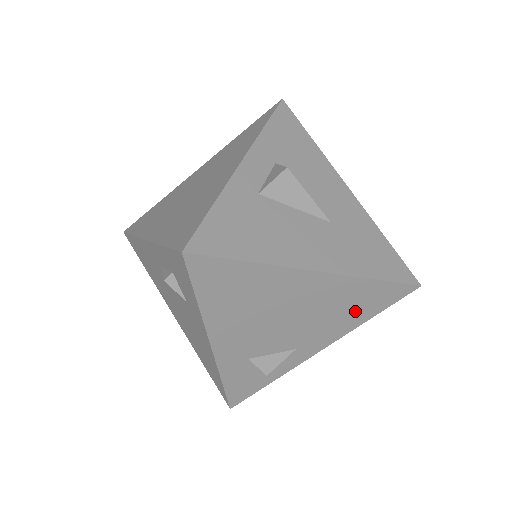
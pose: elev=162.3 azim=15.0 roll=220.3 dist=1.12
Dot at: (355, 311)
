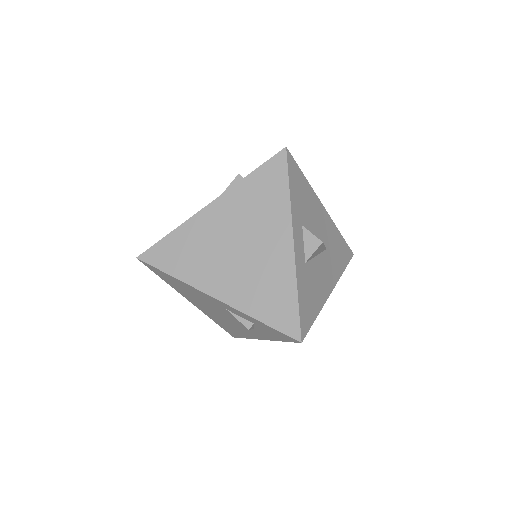
Dot at: occluded
